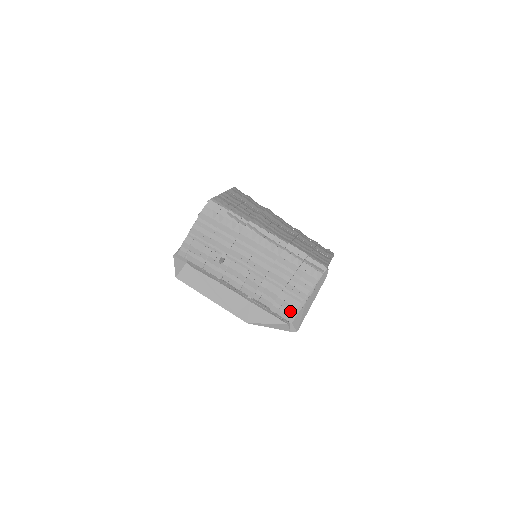
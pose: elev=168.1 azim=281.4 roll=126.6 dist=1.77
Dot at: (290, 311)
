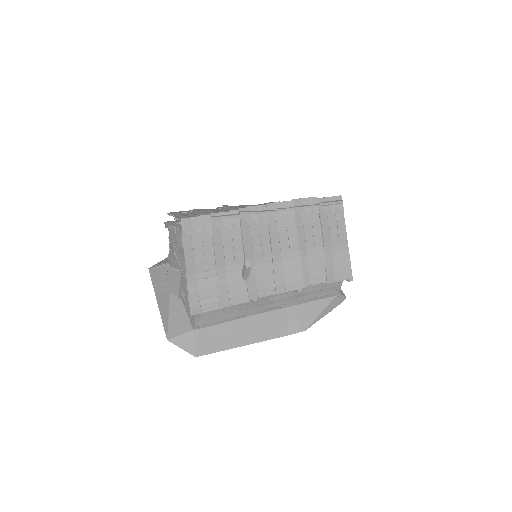
Dot at: (345, 267)
